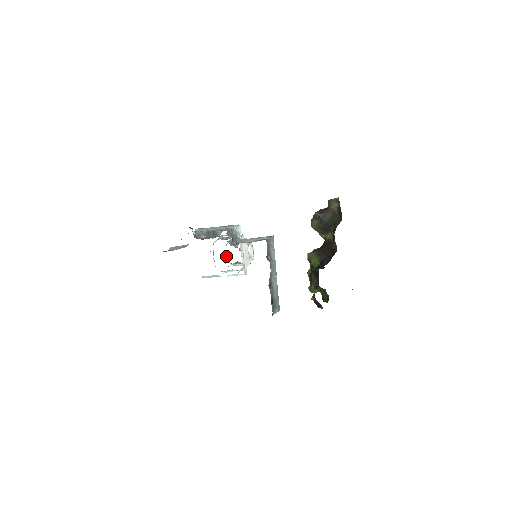
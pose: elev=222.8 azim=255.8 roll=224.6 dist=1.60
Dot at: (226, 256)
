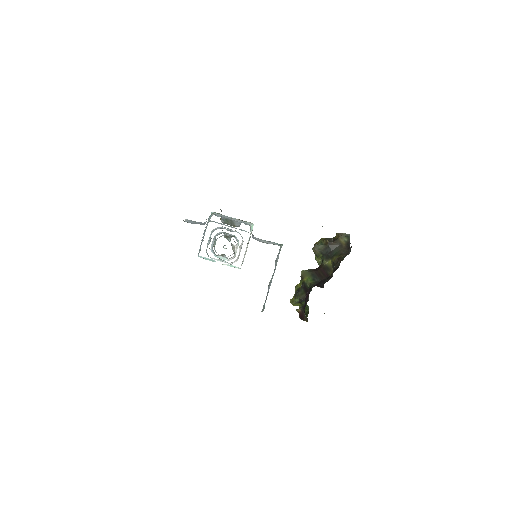
Dot at: (211, 245)
